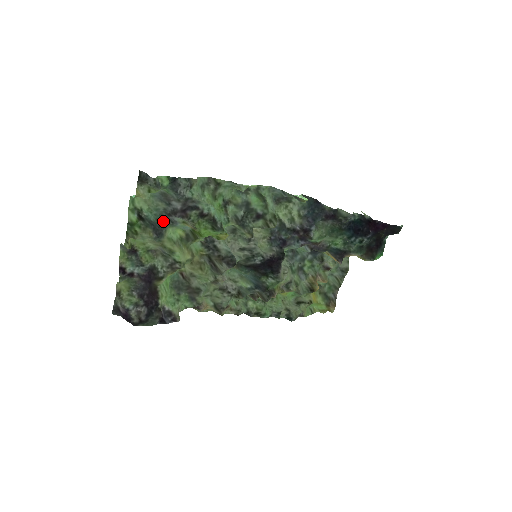
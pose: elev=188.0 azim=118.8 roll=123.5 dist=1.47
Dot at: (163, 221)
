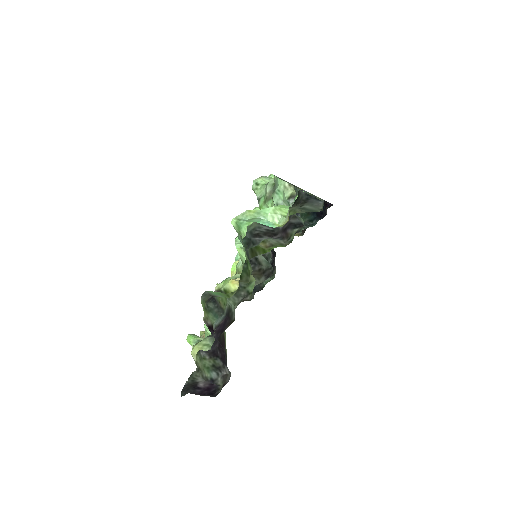
Dot at: (246, 245)
